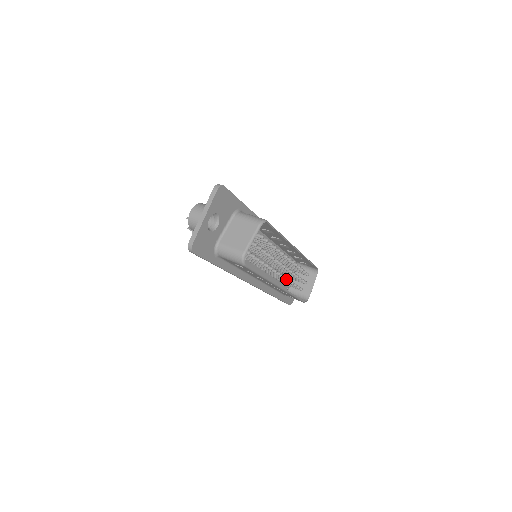
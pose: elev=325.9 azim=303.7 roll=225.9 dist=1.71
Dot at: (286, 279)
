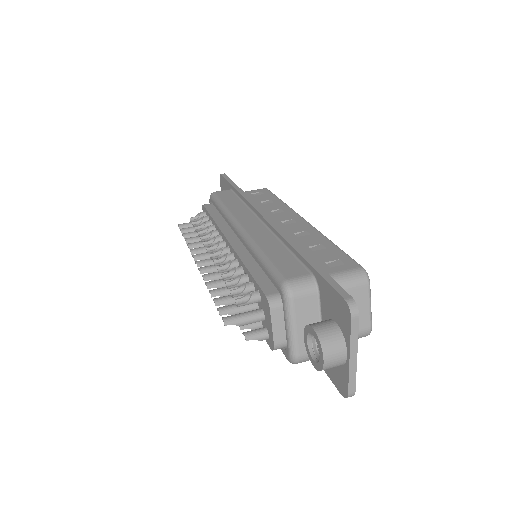
Dot at: occluded
